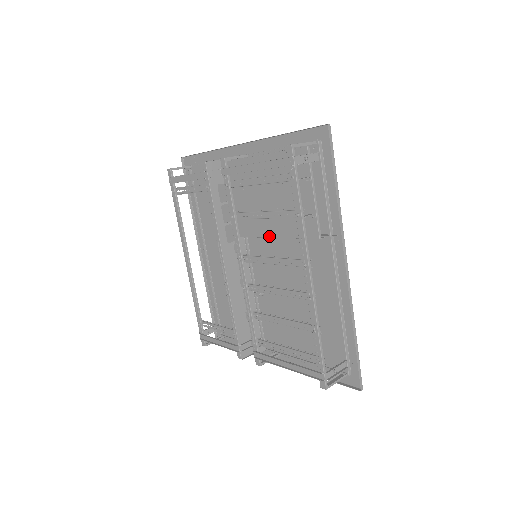
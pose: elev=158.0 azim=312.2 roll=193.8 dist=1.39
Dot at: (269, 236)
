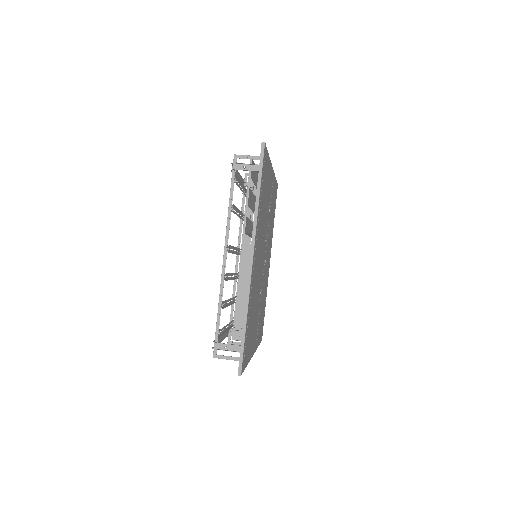
Dot at: occluded
